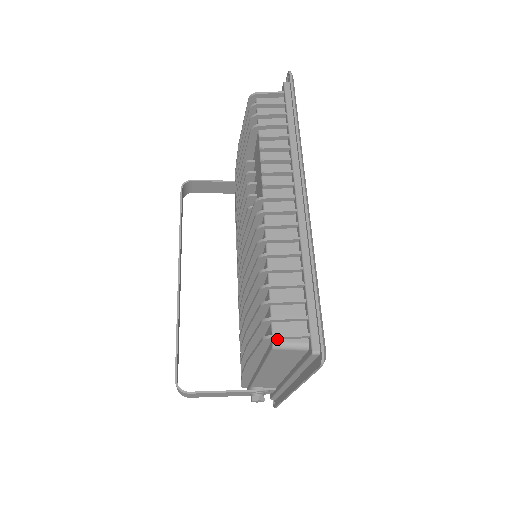
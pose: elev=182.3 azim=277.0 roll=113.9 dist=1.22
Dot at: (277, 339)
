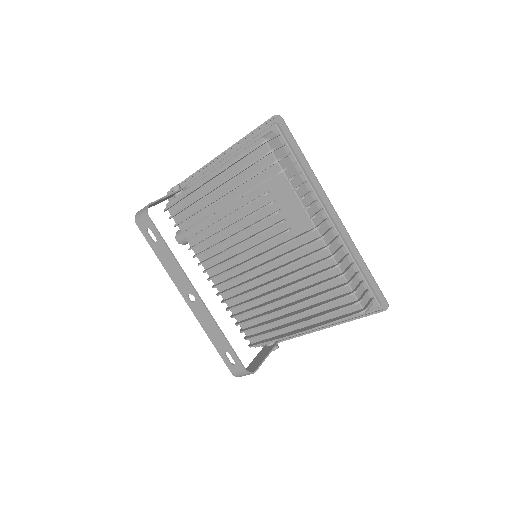
Dot at: (365, 309)
